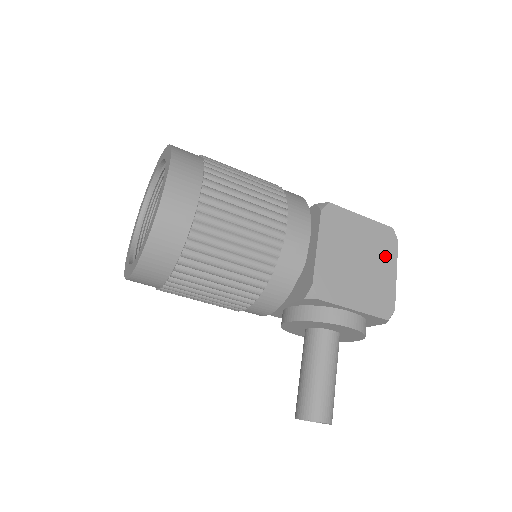
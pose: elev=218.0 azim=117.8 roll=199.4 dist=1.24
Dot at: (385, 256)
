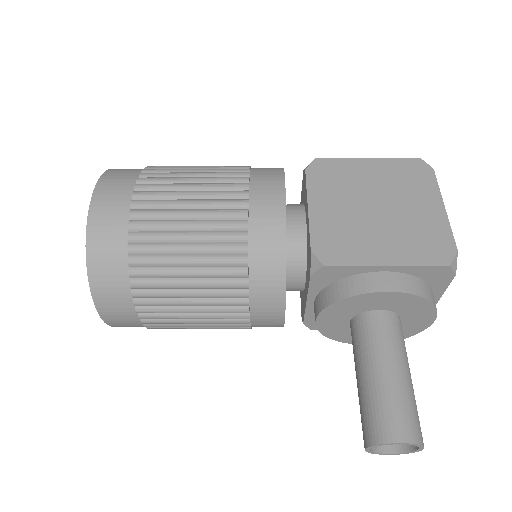
Dot at: (418, 191)
